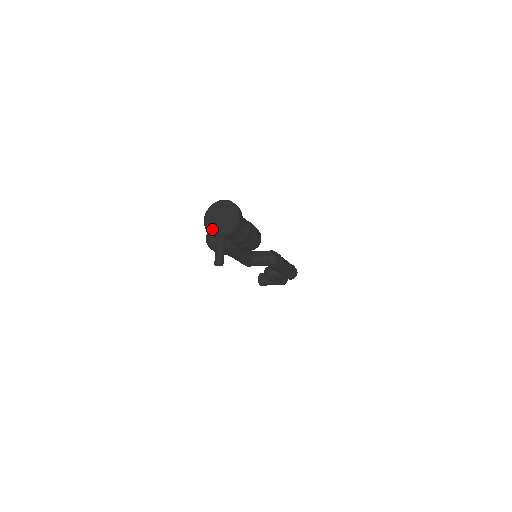
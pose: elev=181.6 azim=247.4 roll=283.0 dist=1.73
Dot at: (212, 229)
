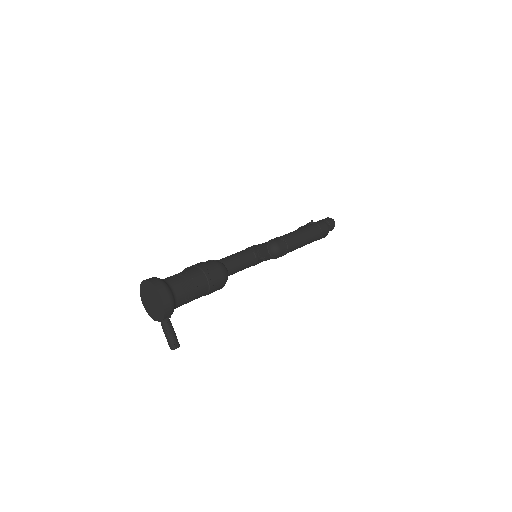
Dot at: (151, 314)
